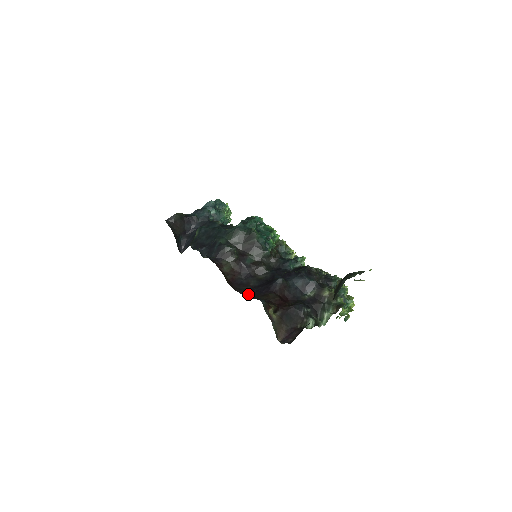
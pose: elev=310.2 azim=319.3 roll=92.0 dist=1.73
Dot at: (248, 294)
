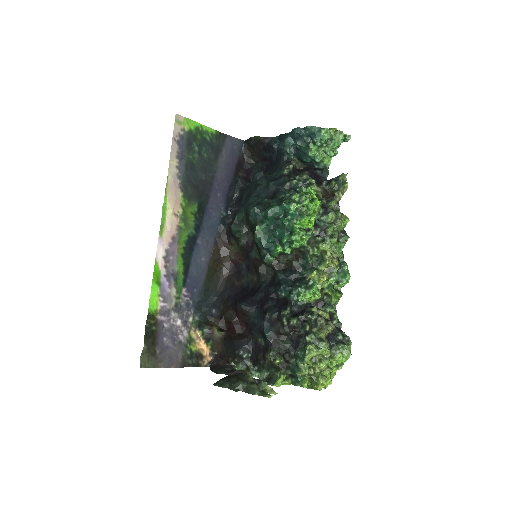
Dot at: (224, 292)
